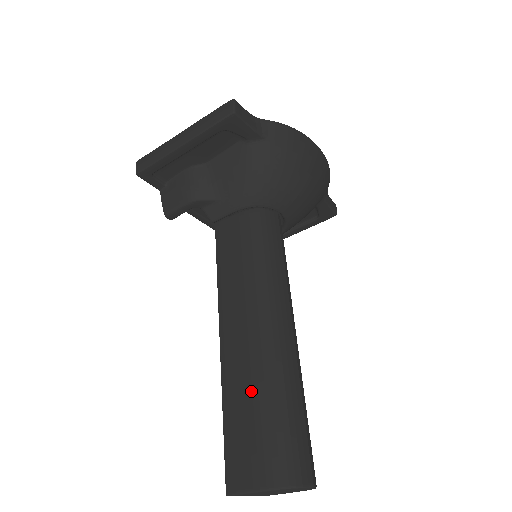
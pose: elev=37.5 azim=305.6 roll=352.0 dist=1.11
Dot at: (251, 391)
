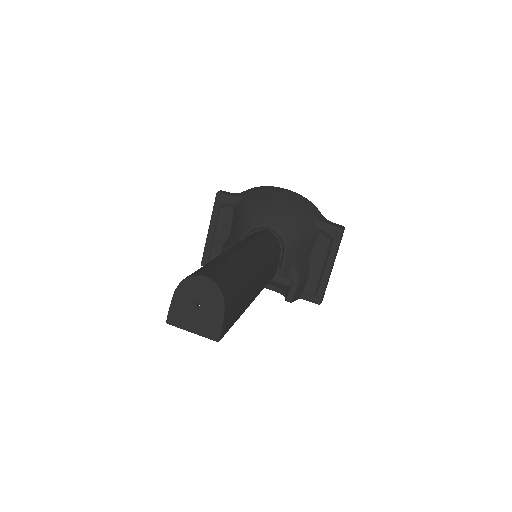
Dot at: occluded
